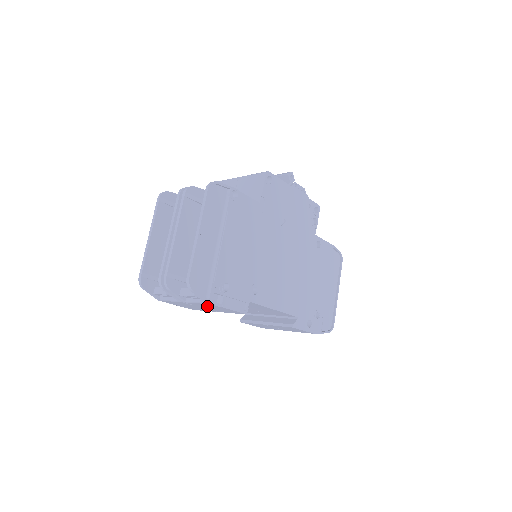
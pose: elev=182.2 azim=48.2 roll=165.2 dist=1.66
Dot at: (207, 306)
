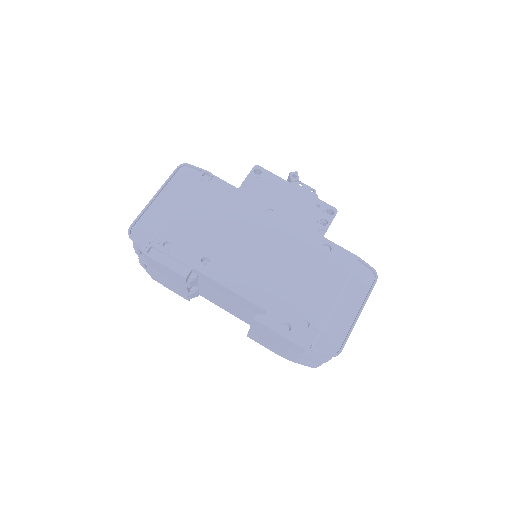
Dot at: (159, 268)
